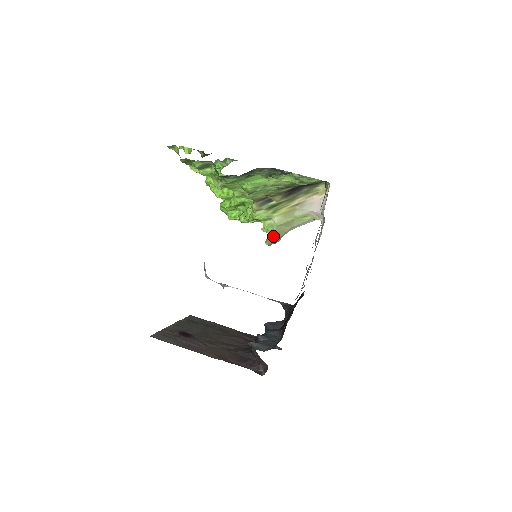
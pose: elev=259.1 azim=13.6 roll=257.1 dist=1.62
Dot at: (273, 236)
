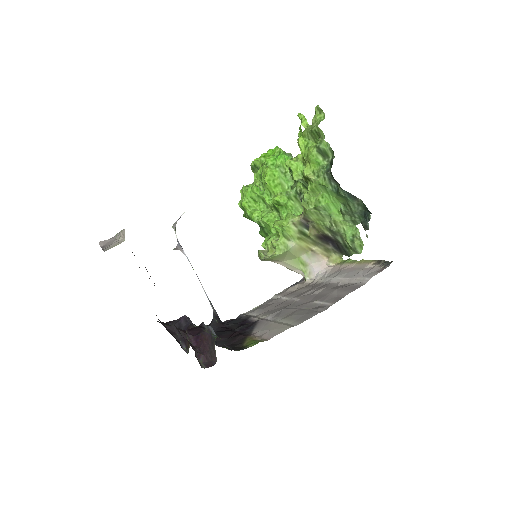
Dot at: (278, 254)
